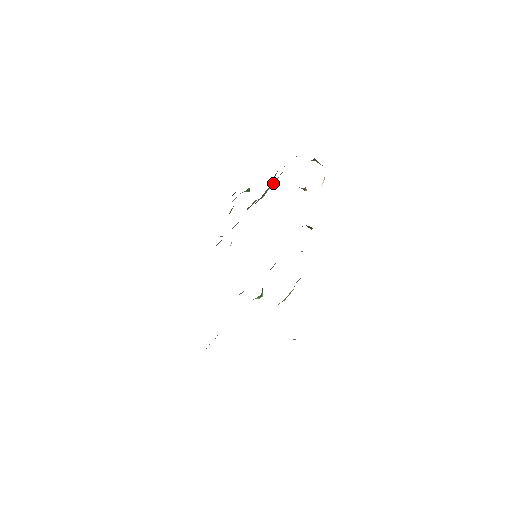
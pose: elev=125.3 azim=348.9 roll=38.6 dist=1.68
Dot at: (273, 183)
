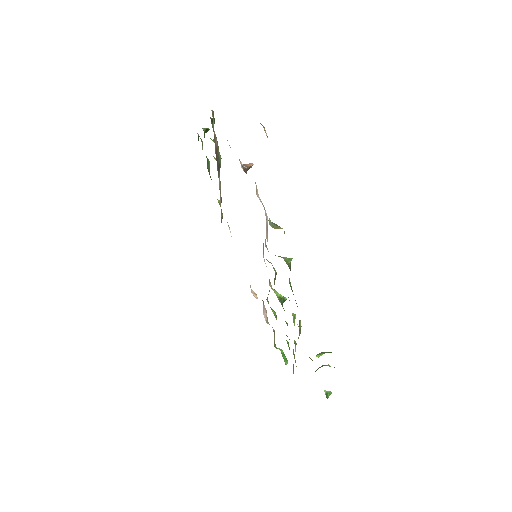
Dot at: (217, 147)
